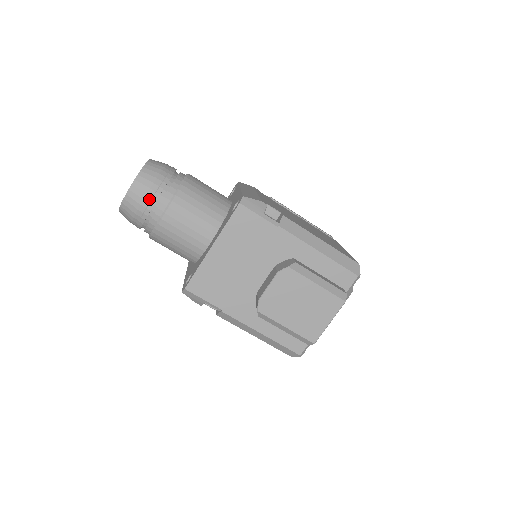
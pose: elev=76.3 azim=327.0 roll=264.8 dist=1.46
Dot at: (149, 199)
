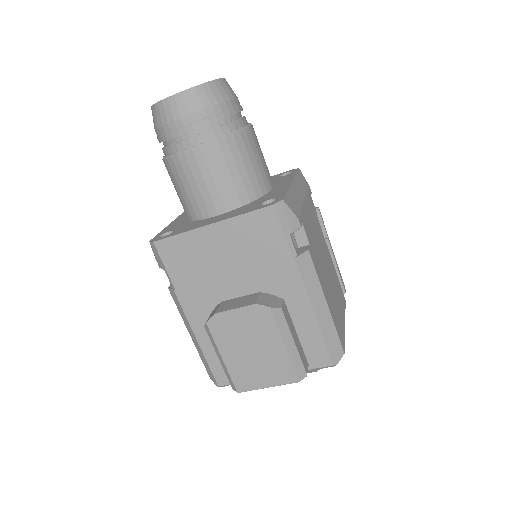
Dot at: (187, 122)
